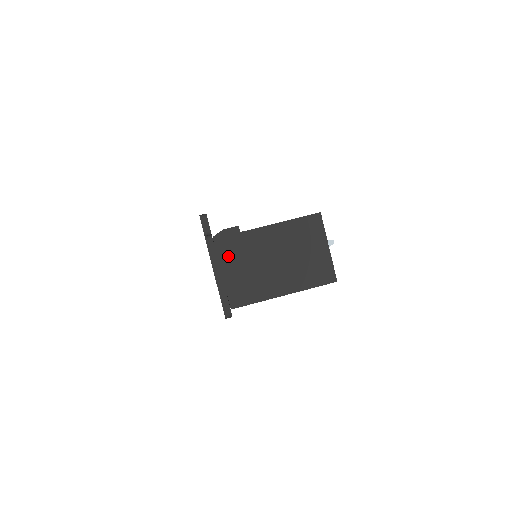
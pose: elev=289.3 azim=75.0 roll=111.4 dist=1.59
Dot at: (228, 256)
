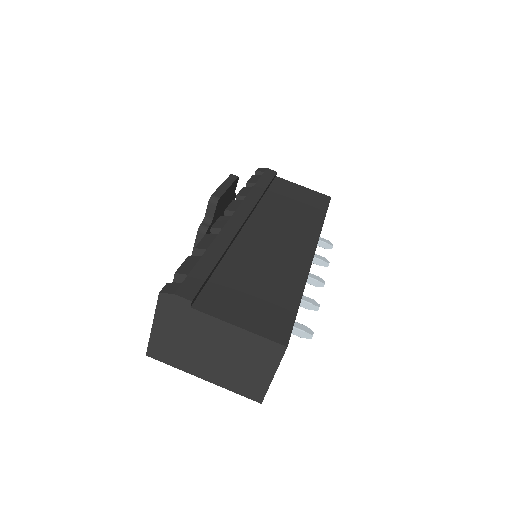
Dot at: (166, 317)
